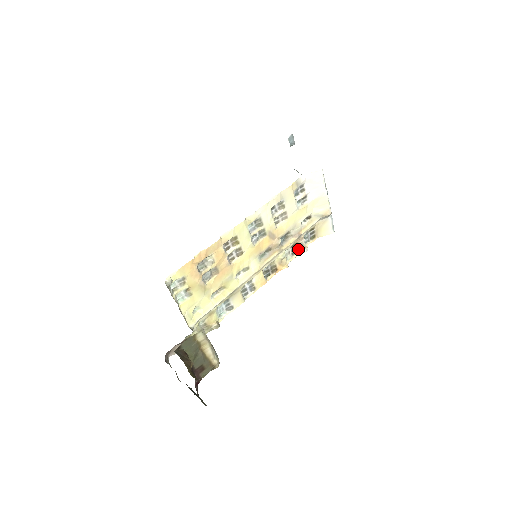
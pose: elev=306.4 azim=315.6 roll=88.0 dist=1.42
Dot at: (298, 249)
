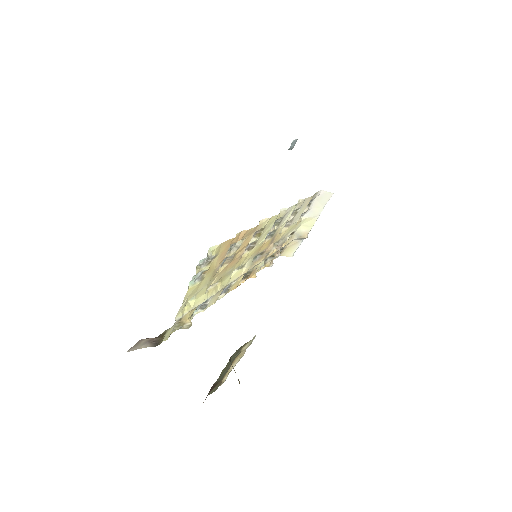
Dot at: (268, 261)
